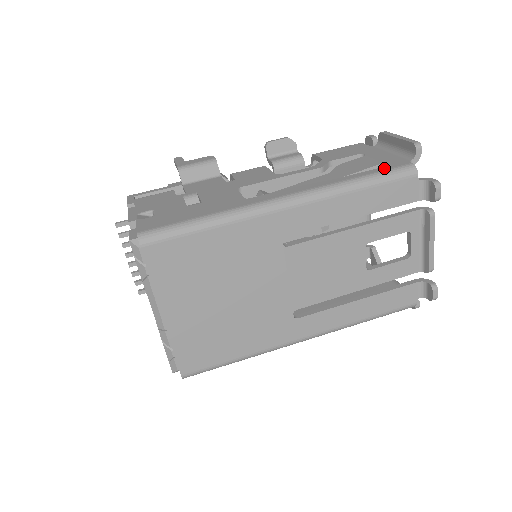
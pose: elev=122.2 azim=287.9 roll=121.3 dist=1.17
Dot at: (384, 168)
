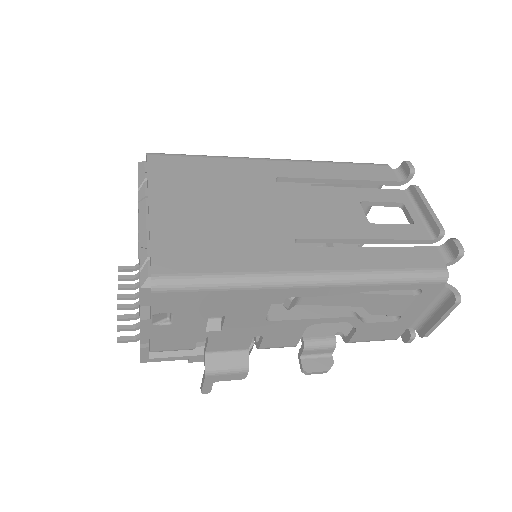
Dot at: occluded
